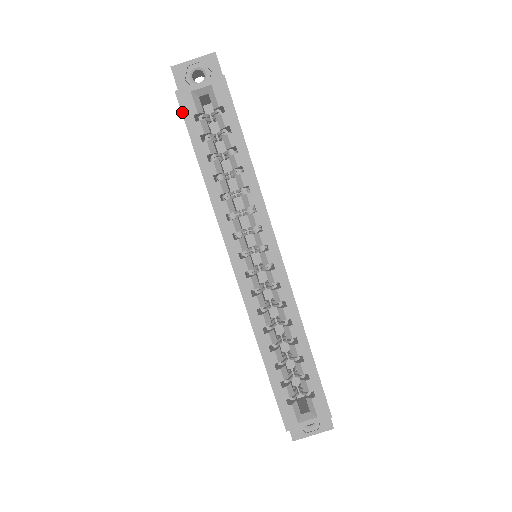
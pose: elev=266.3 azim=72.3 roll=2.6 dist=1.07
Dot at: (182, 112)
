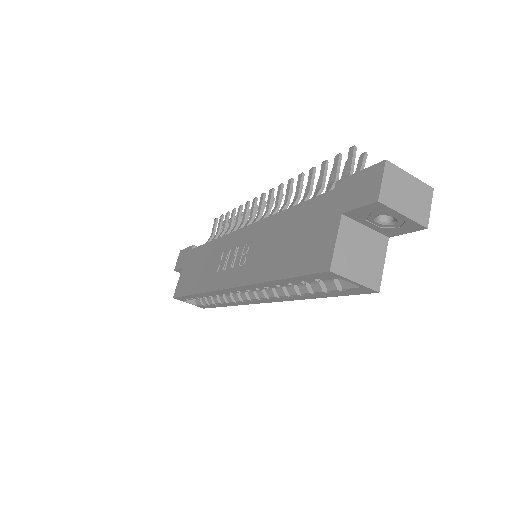
Dot at: (313, 274)
